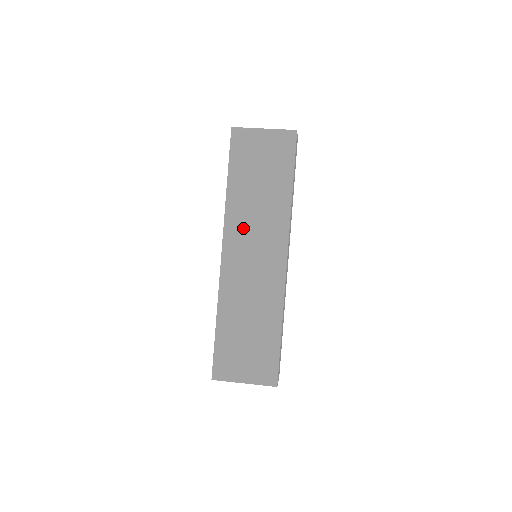
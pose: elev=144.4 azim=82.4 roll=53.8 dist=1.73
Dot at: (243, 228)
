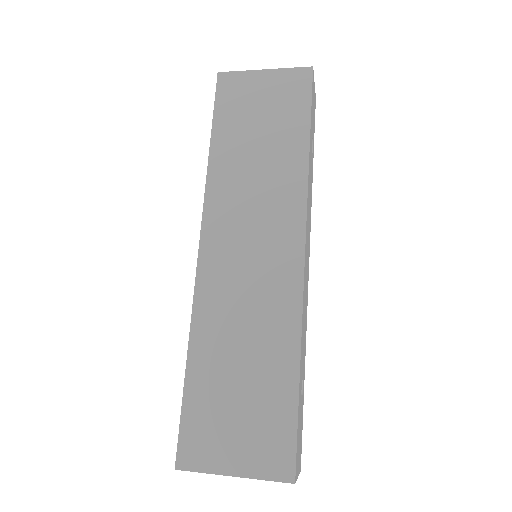
Dot at: (233, 207)
